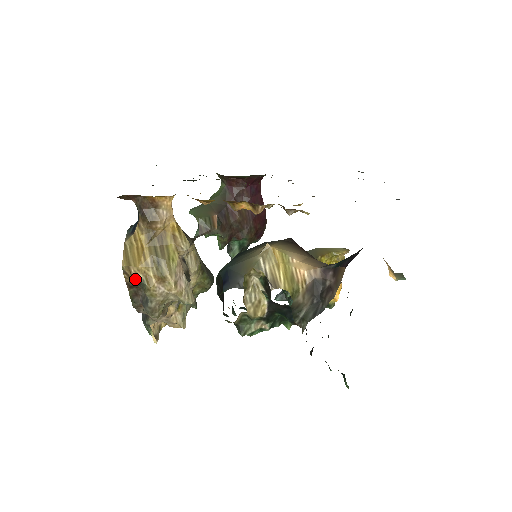
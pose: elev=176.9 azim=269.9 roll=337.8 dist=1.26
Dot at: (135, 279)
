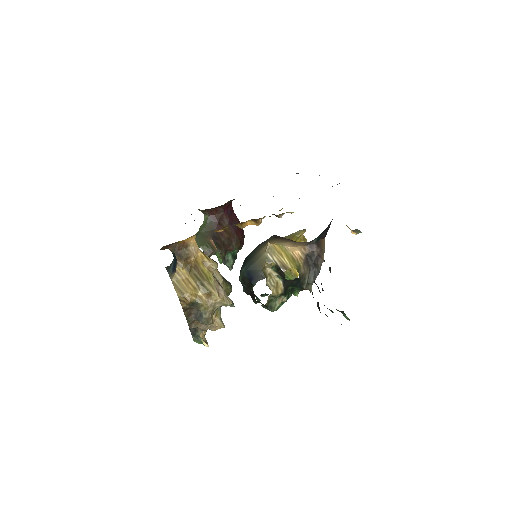
Dot at: (191, 302)
